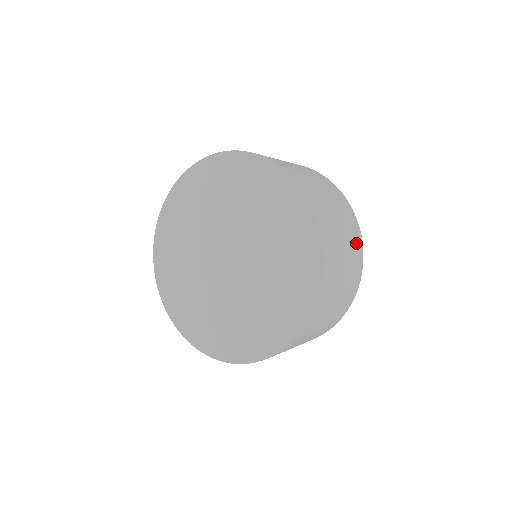
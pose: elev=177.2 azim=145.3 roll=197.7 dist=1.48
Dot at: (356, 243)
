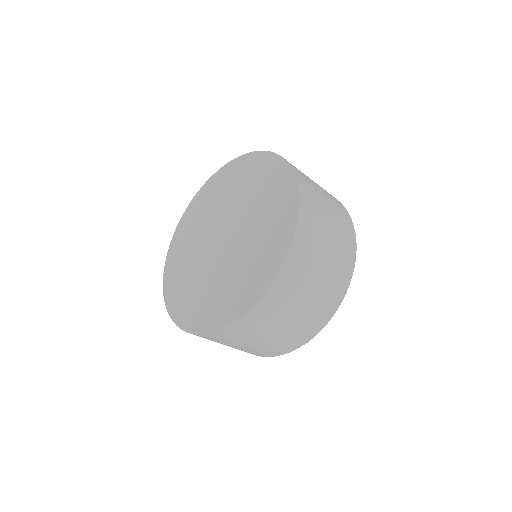
Dot at: occluded
